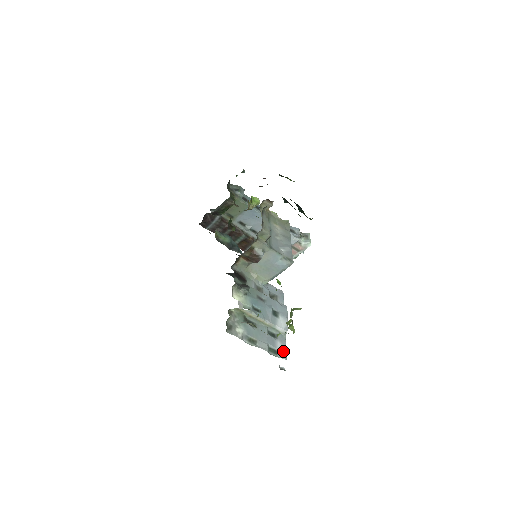
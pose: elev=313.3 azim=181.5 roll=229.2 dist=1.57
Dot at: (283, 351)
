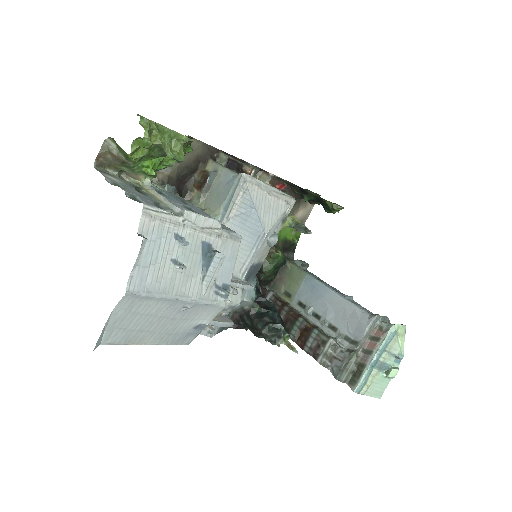
Dot at: (152, 206)
